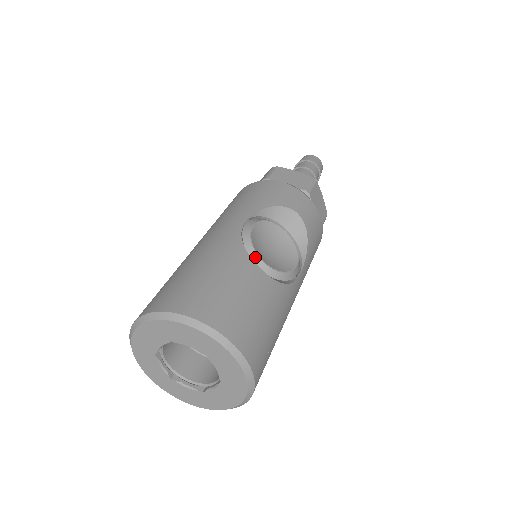
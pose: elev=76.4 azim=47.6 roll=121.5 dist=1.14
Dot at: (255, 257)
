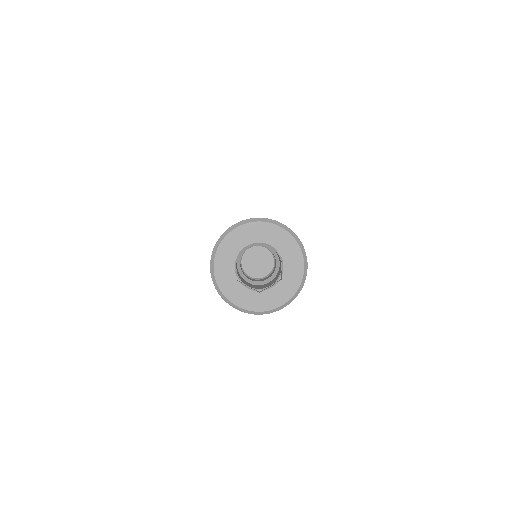
Dot at: occluded
